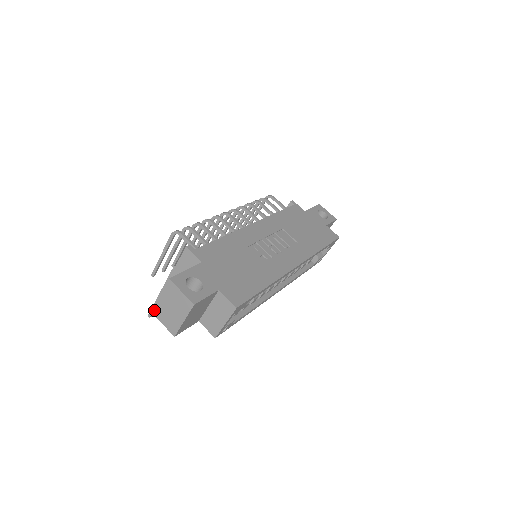
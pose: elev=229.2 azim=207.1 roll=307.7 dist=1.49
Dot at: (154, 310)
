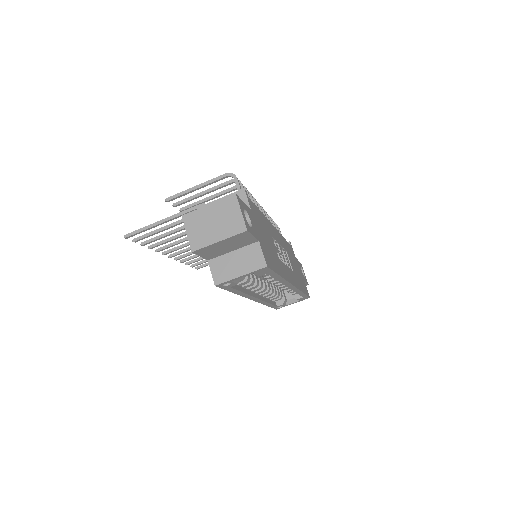
Dot at: (188, 215)
